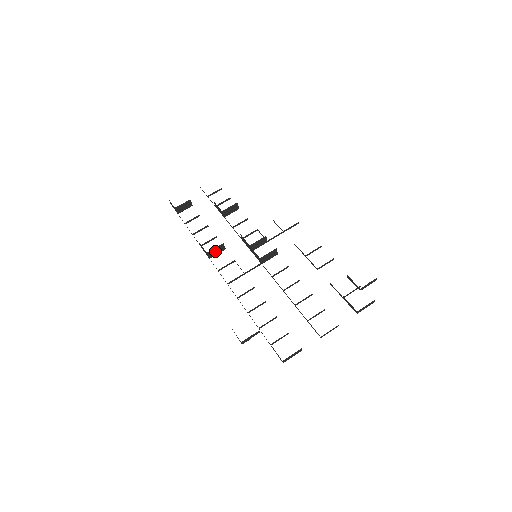
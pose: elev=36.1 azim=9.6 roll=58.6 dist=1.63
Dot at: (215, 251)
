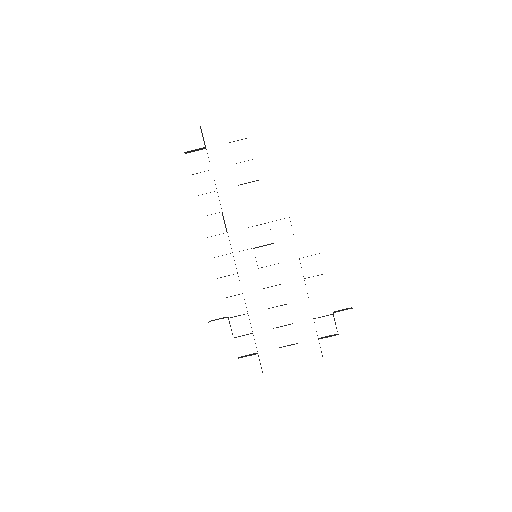
Dot at: (215, 235)
